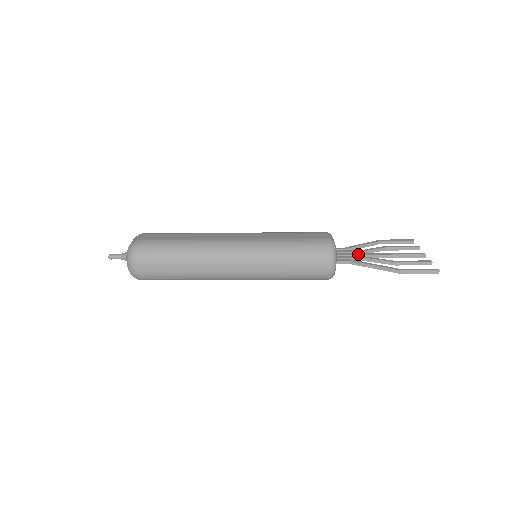
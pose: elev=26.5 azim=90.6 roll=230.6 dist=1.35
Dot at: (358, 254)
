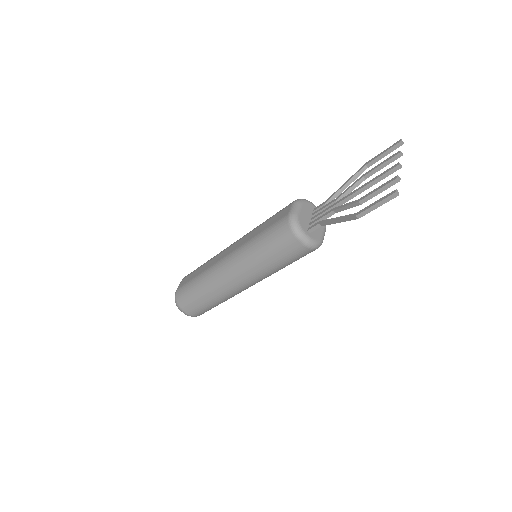
Dot at: (331, 207)
